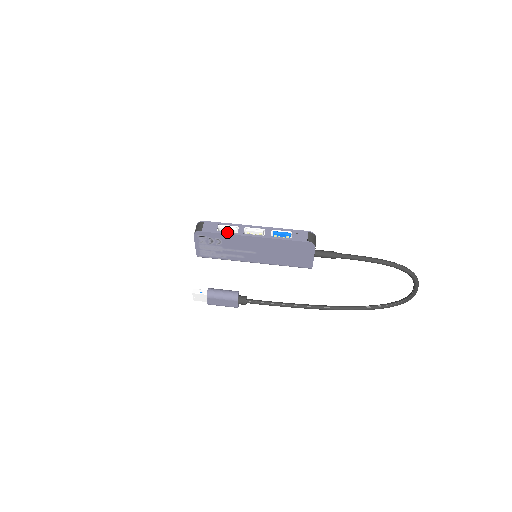
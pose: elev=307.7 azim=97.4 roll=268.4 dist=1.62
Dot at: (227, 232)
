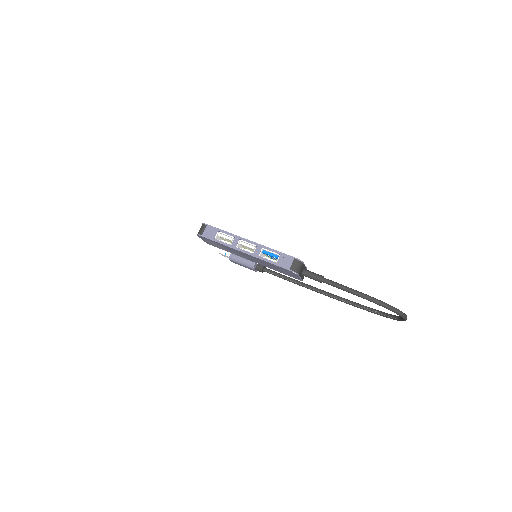
Dot at: (222, 242)
